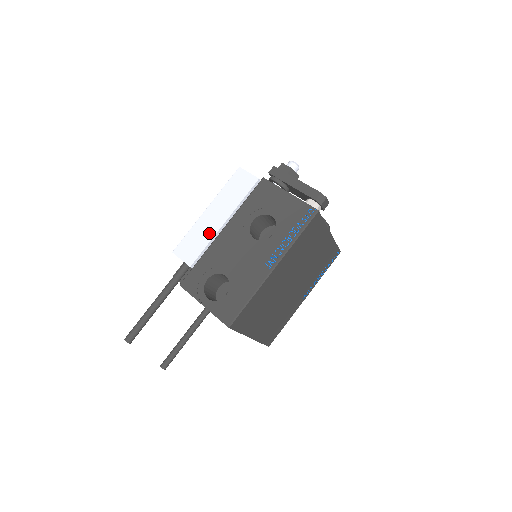
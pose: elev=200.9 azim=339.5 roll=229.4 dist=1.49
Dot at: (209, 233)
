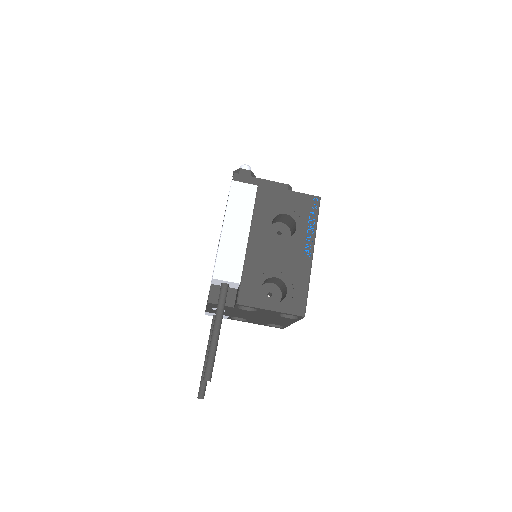
Dot at: (240, 247)
